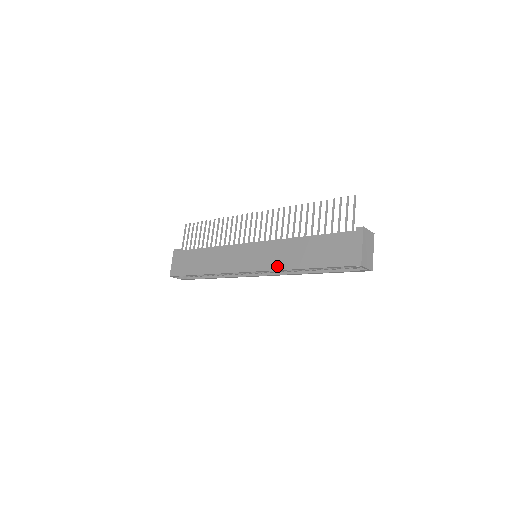
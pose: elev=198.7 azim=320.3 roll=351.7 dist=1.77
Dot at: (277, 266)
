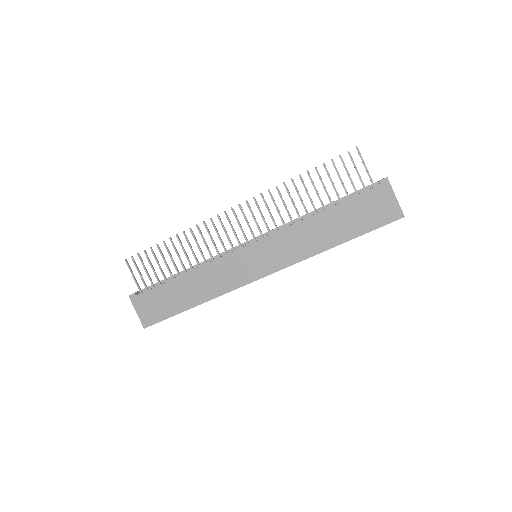
Dot at: (300, 257)
